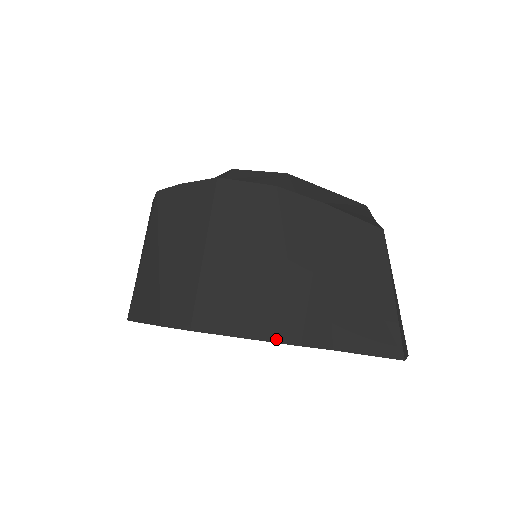
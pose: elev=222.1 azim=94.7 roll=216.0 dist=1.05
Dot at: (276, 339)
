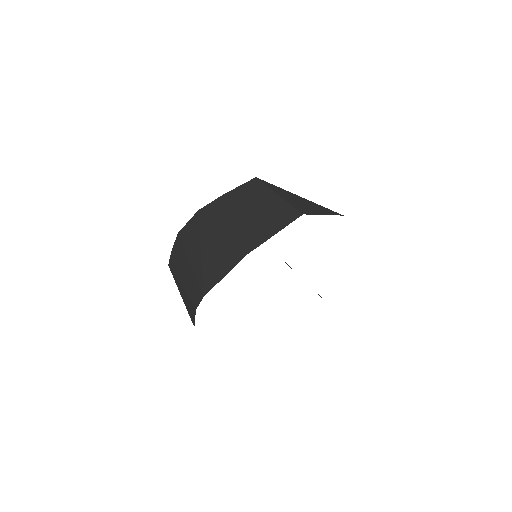
Dot at: (235, 263)
